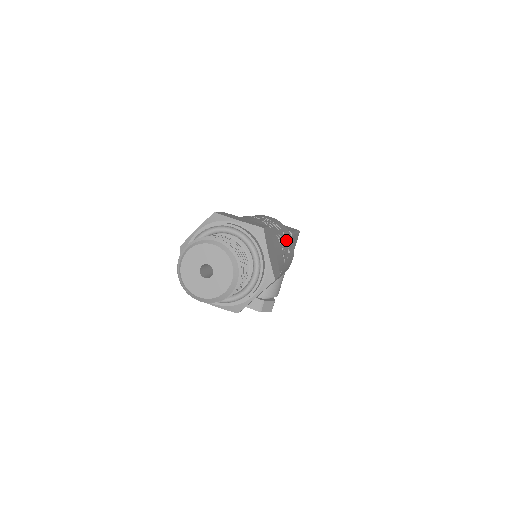
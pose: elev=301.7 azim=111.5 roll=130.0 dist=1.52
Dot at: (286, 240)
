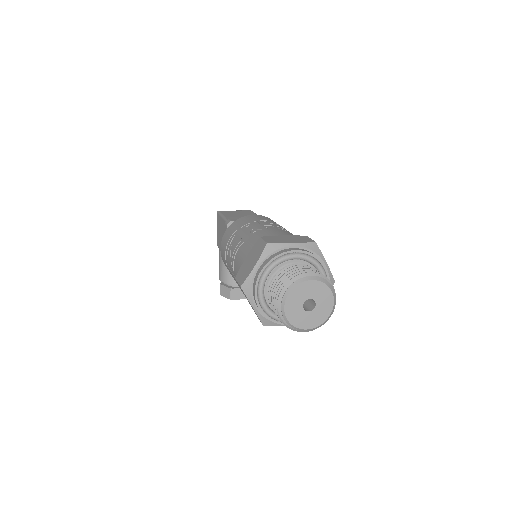
Dot at: occluded
